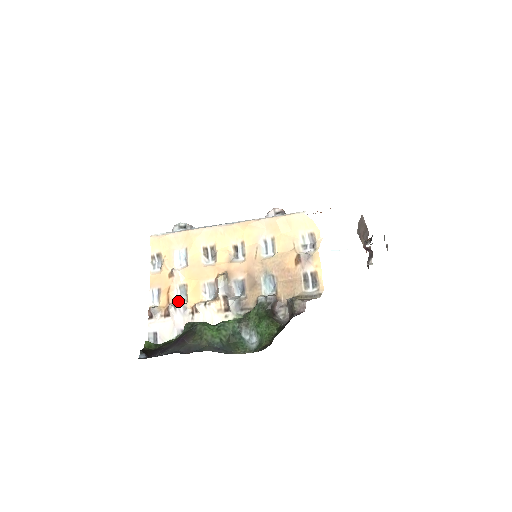
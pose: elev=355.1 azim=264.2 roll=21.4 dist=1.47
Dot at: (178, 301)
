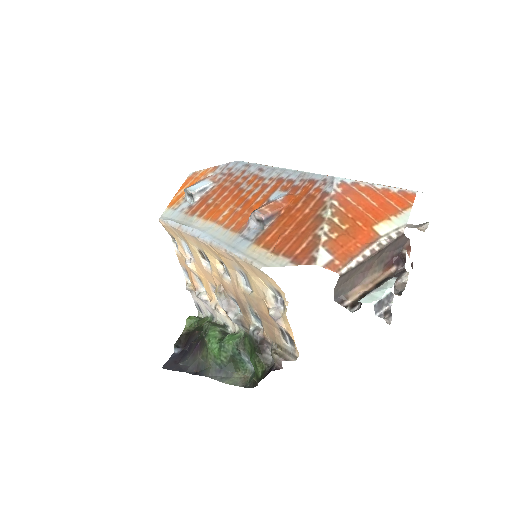
Dot at: (201, 288)
